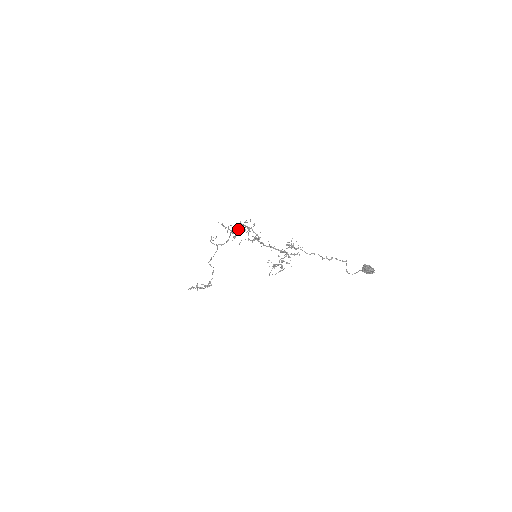
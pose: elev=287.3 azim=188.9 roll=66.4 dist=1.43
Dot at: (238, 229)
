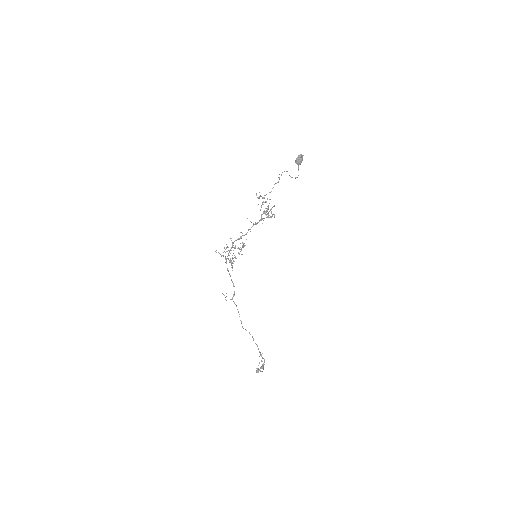
Dot at: (229, 261)
